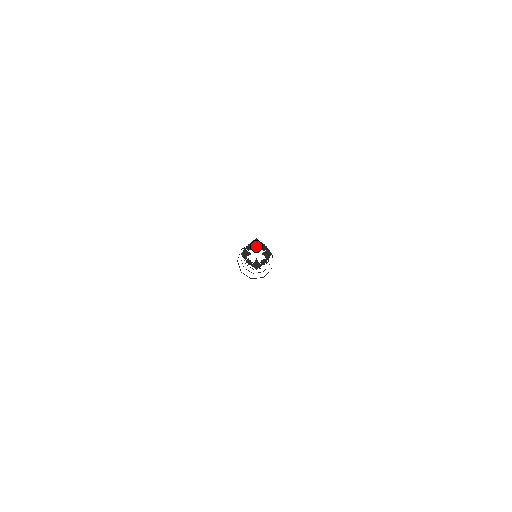
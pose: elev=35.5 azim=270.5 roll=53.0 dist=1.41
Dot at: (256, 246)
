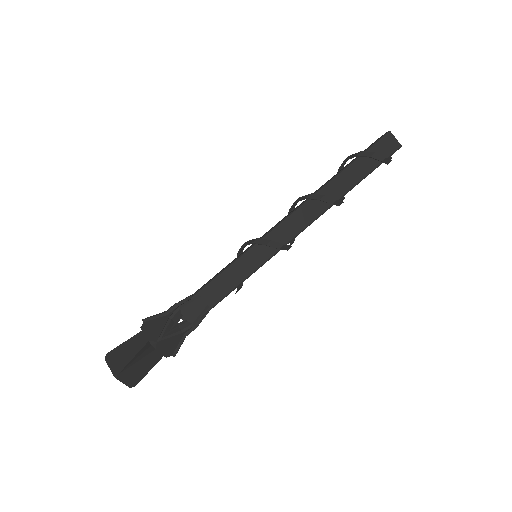
Dot at: occluded
